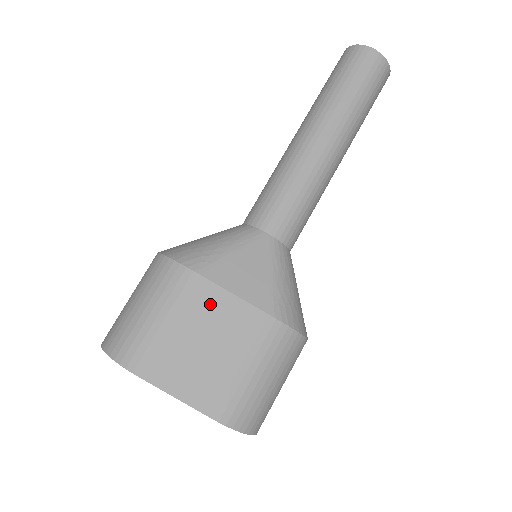
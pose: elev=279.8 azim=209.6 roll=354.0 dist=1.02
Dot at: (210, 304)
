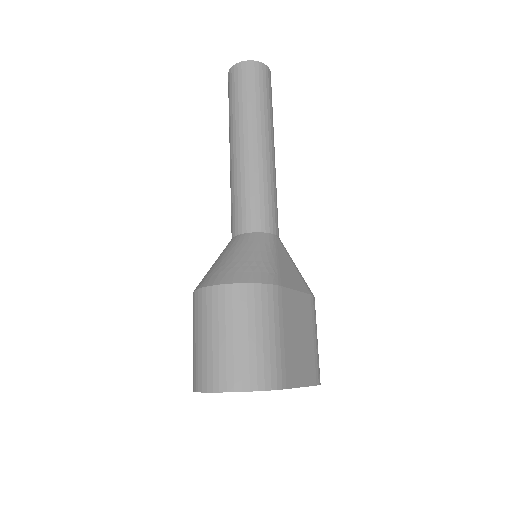
Dot at: (291, 305)
